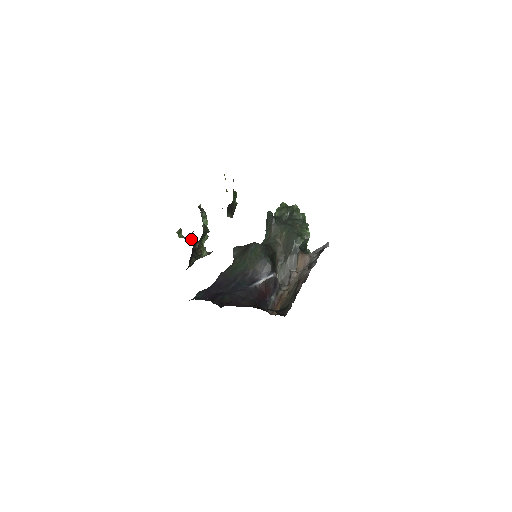
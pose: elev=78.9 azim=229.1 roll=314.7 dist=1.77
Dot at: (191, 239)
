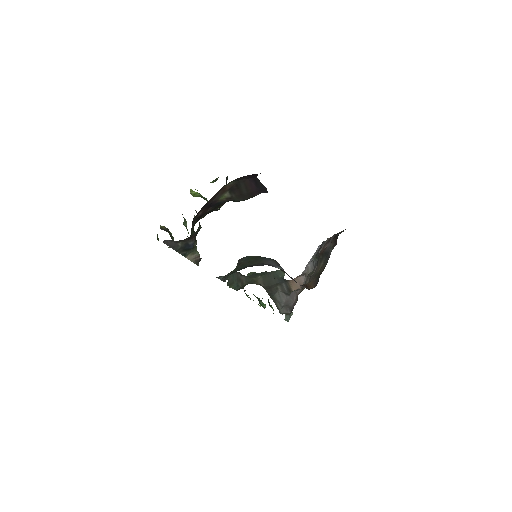
Dot at: occluded
